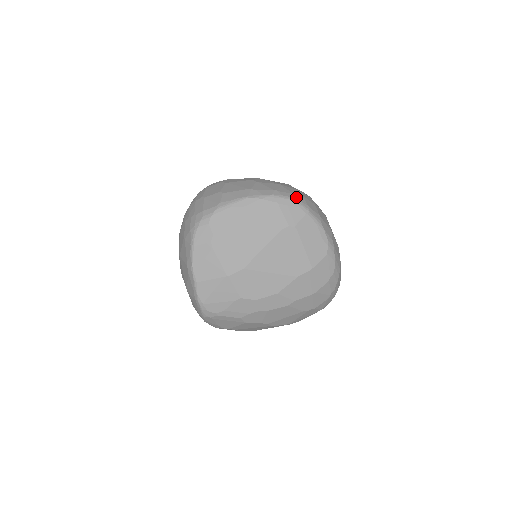
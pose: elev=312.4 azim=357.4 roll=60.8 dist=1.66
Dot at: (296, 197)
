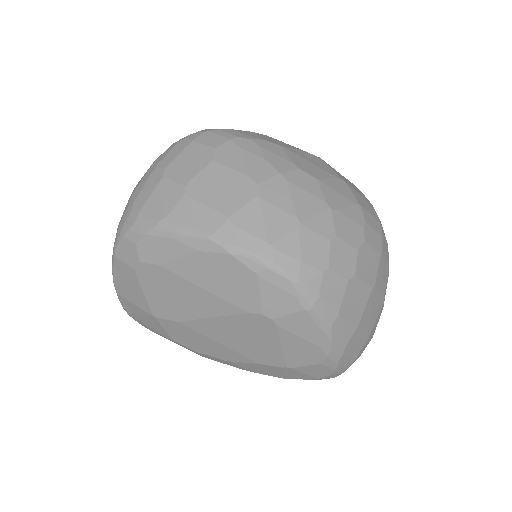
Dot at: (303, 272)
